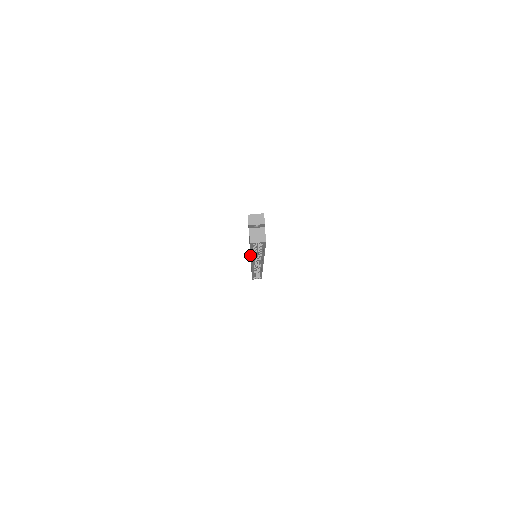
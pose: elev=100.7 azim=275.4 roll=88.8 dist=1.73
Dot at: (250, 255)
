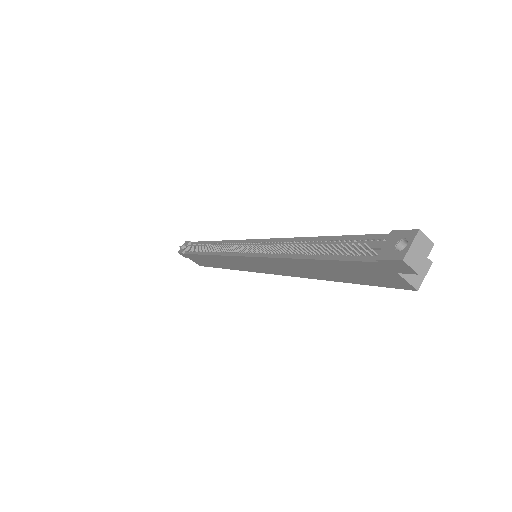
Dot at: (259, 265)
